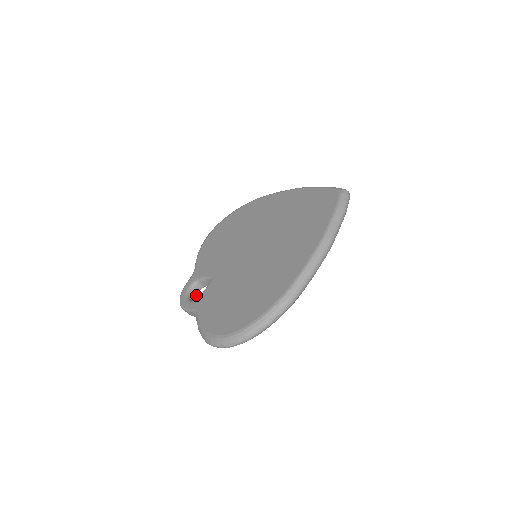
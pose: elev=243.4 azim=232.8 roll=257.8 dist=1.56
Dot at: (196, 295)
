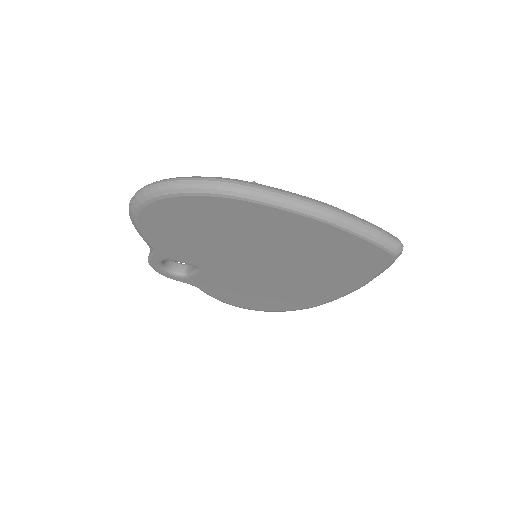
Dot at: occluded
